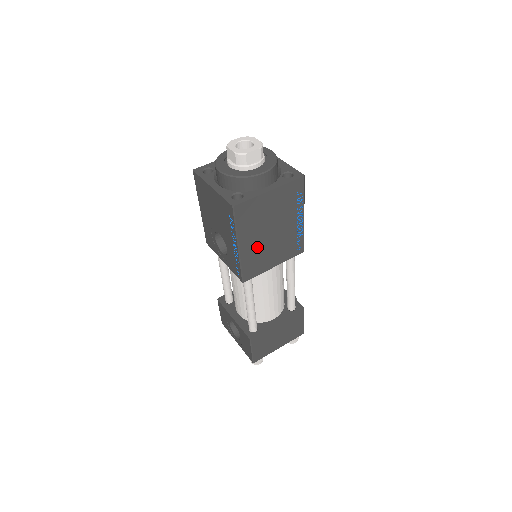
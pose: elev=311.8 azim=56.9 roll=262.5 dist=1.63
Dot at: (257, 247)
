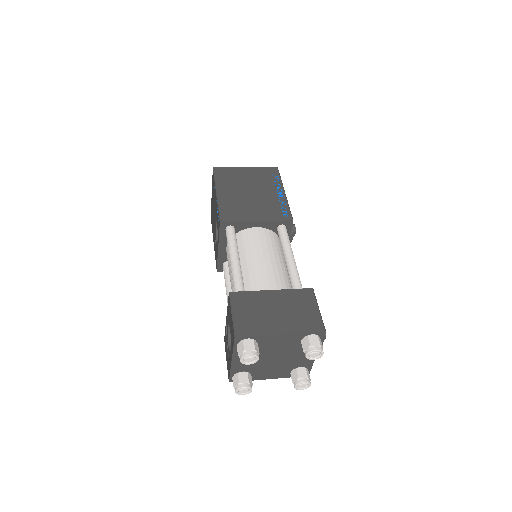
Dot at: (236, 199)
